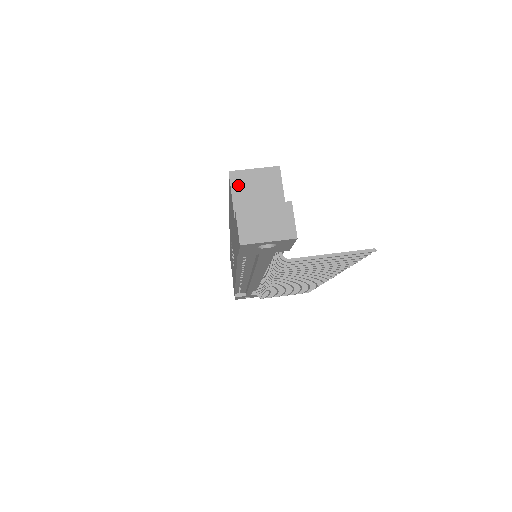
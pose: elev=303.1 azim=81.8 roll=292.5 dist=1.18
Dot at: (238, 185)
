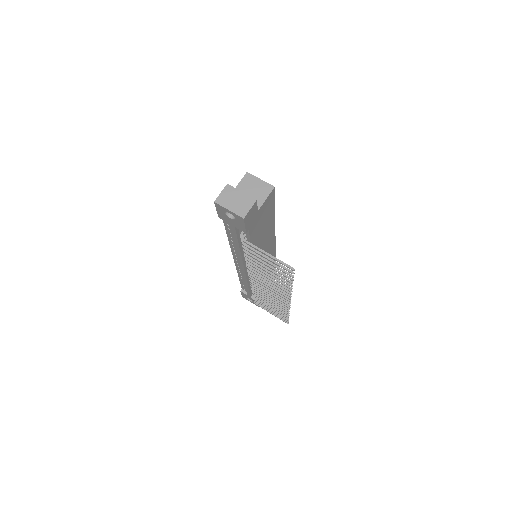
Dot at: (246, 181)
